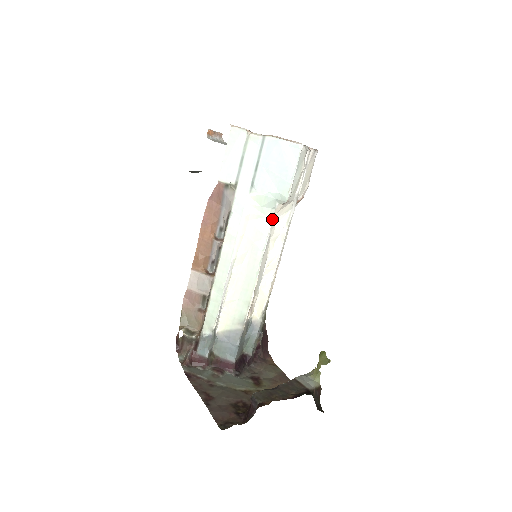
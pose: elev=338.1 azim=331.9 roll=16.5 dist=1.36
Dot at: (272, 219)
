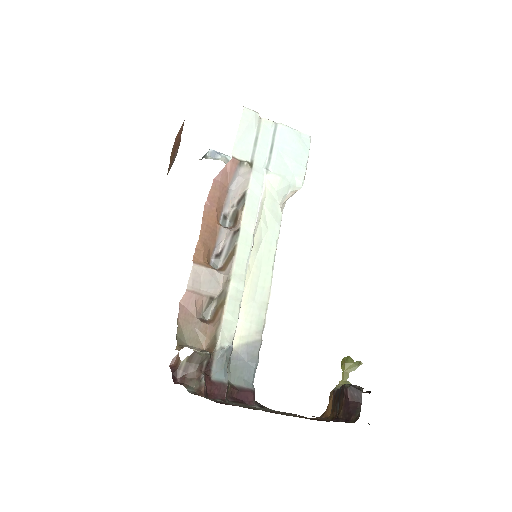
Dot at: occluded
